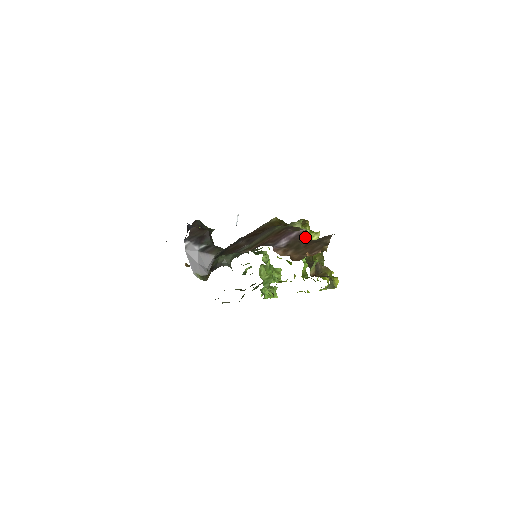
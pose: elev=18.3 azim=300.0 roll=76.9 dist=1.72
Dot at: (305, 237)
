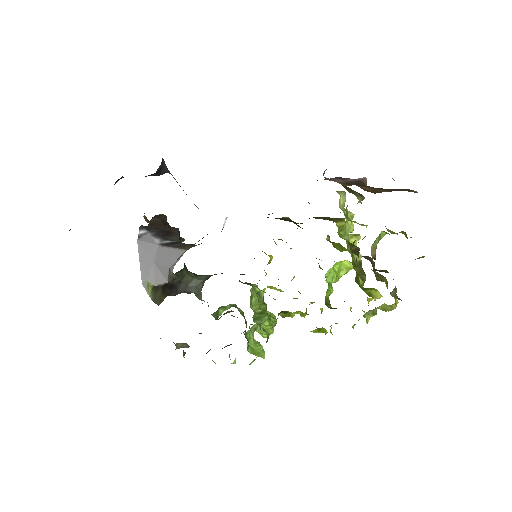
Dot at: occluded
